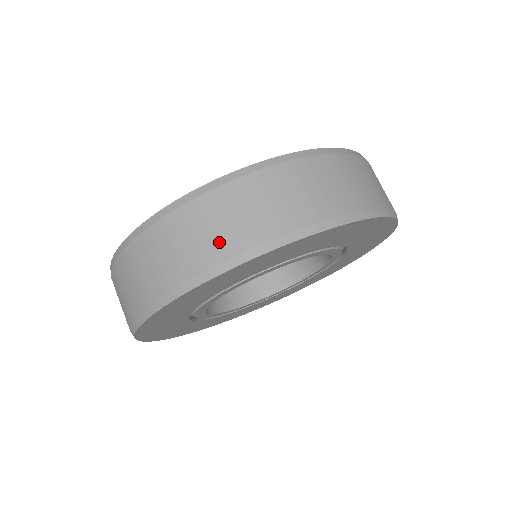
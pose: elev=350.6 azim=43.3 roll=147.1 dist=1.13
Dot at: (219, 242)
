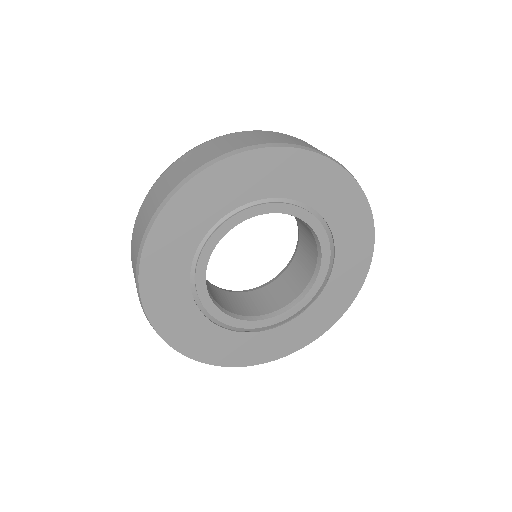
Dot at: (196, 162)
